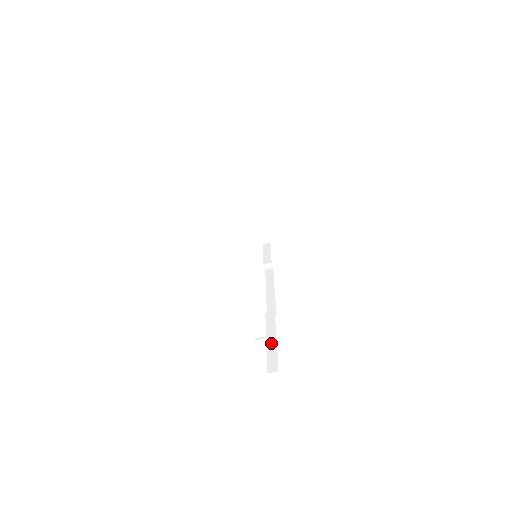
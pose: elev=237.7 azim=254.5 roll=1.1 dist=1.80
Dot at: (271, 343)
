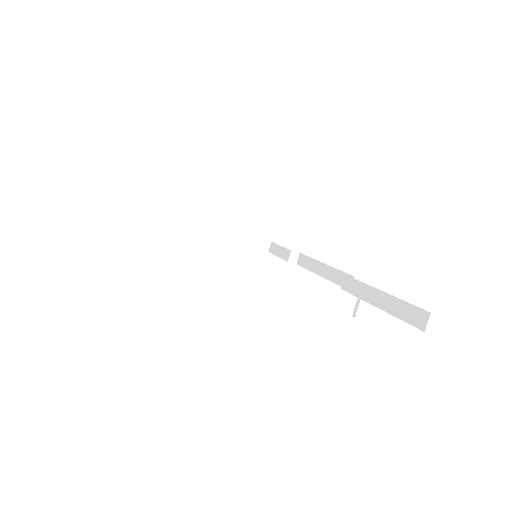
Dot at: (383, 302)
